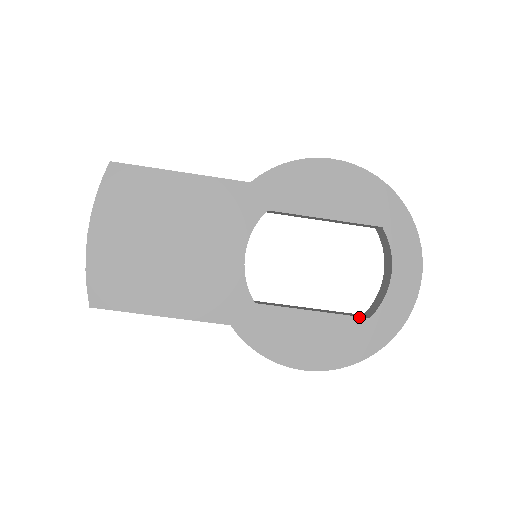
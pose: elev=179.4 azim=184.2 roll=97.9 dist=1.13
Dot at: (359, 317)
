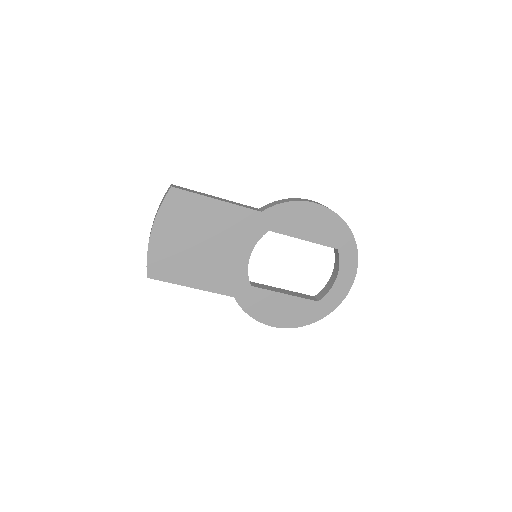
Dot at: (312, 300)
